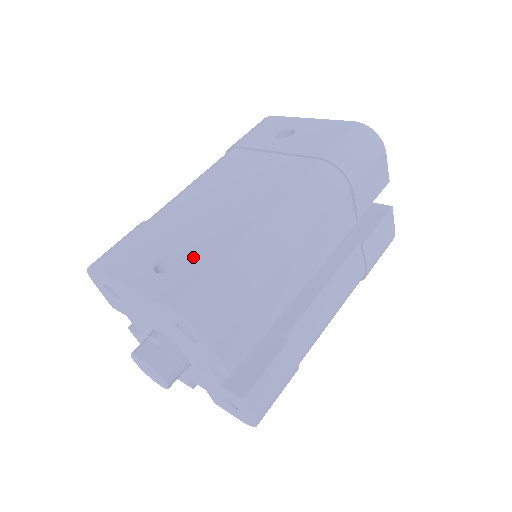
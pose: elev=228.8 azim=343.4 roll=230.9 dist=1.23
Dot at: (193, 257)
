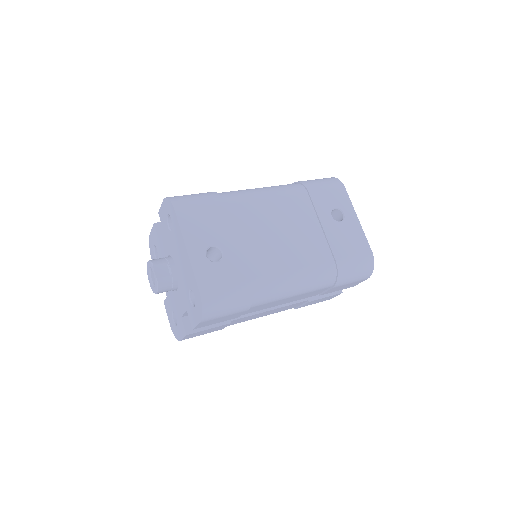
Dot at: (230, 266)
